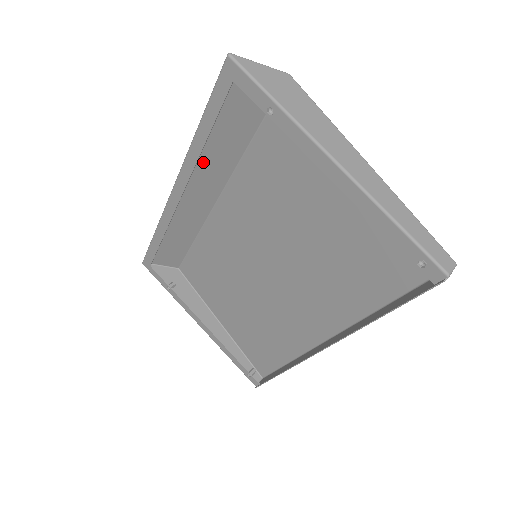
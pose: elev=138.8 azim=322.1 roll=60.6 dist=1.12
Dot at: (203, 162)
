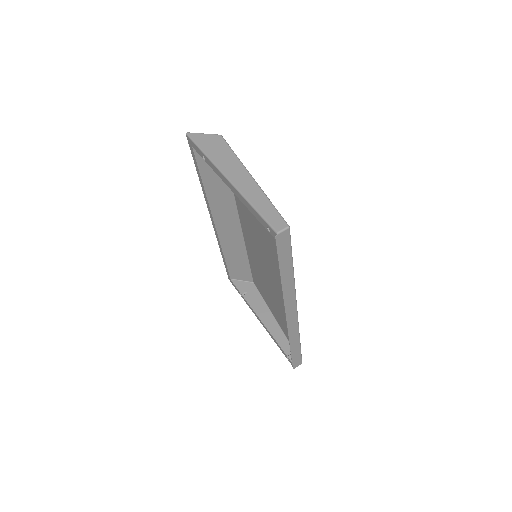
Dot at: (216, 198)
